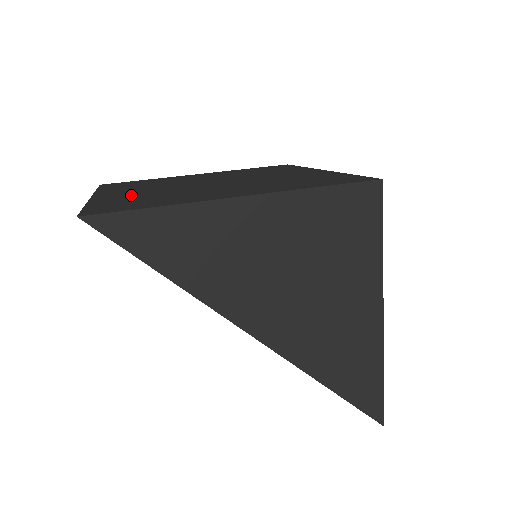
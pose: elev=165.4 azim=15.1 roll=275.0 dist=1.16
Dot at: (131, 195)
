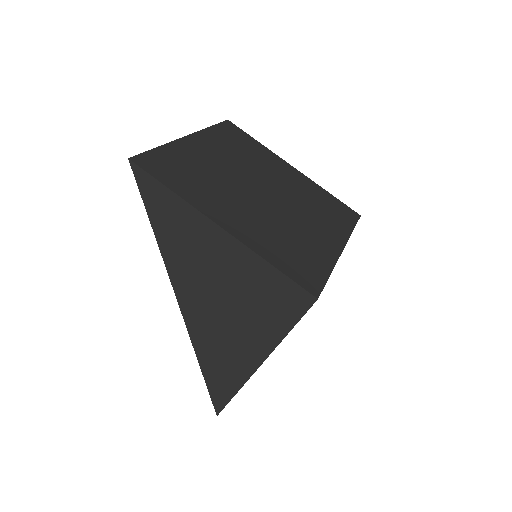
Dot at: (199, 158)
